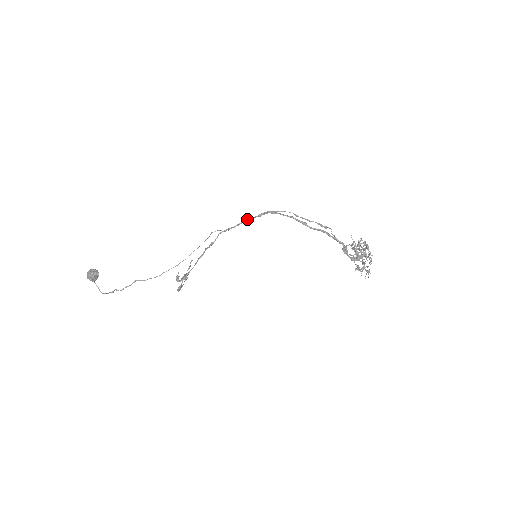
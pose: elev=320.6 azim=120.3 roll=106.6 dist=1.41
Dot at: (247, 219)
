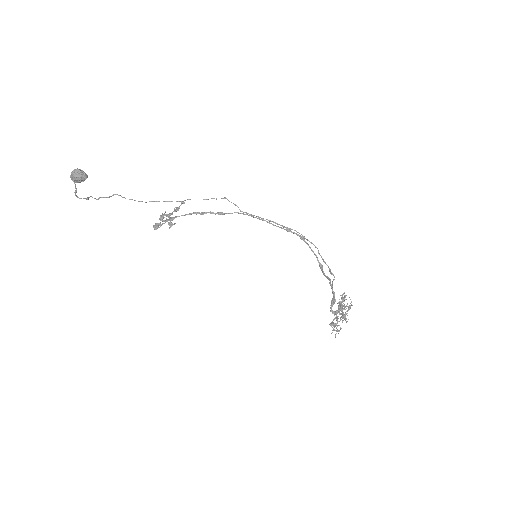
Dot at: (273, 221)
